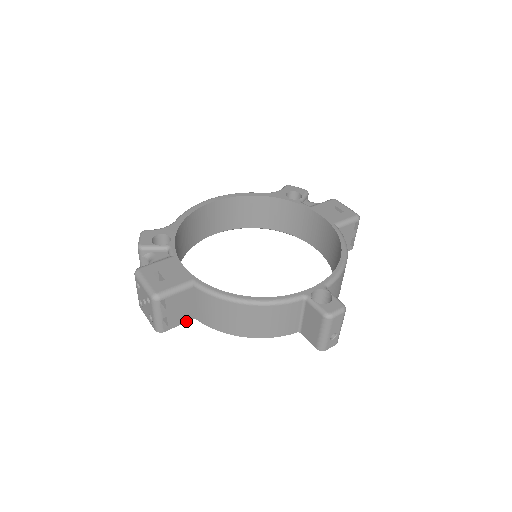
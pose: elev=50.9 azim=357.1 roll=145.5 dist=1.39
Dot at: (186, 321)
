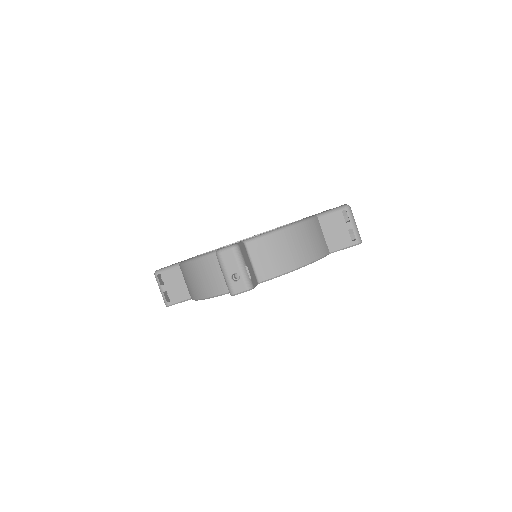
Dot at: (185, 299)
